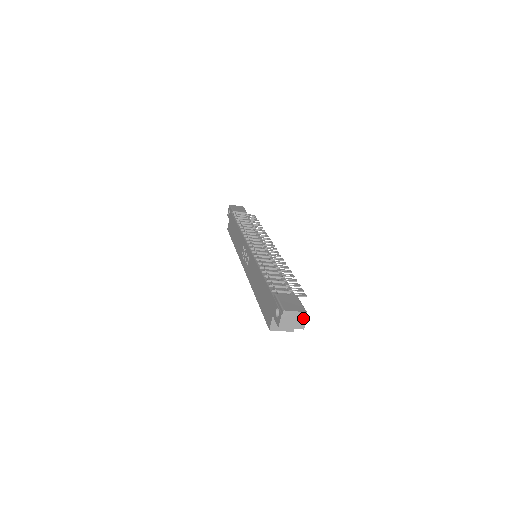
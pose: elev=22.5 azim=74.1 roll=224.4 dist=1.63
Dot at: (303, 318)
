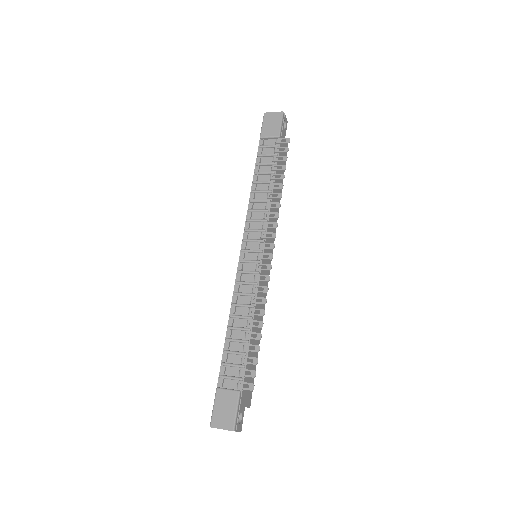
Dot at: occluded
